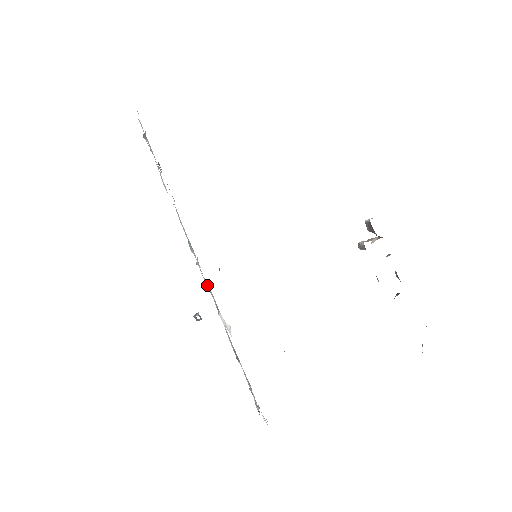
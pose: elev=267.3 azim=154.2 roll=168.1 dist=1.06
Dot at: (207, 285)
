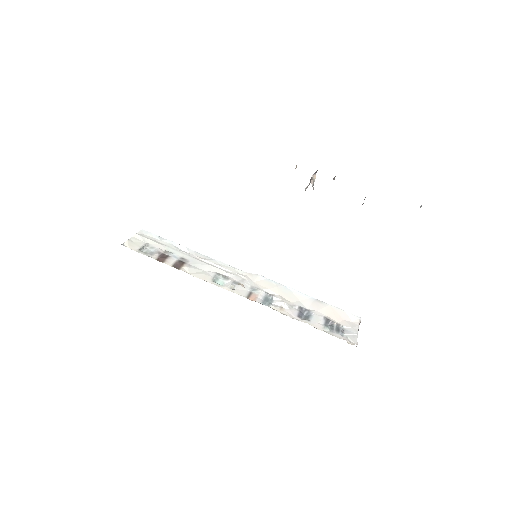
Dot at: (259, 278)
